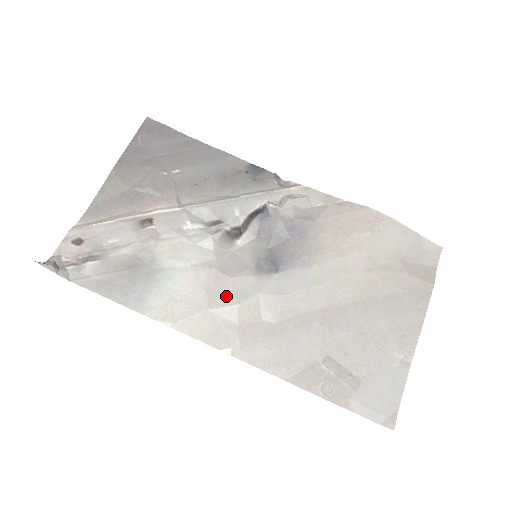
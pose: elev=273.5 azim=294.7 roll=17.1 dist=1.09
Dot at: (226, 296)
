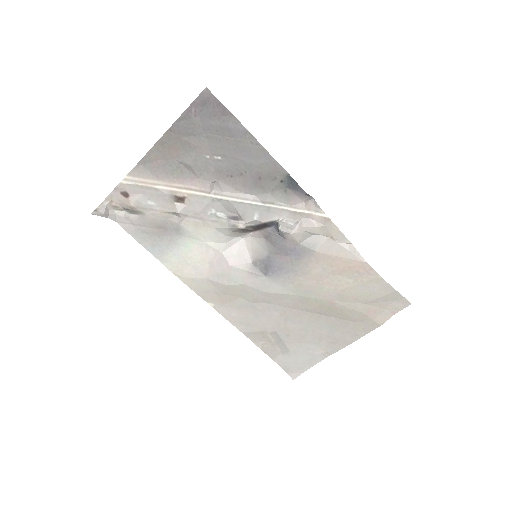
Dot at: (221, 276)
